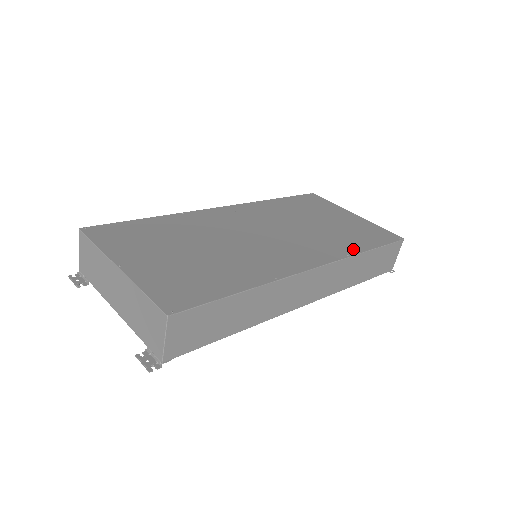
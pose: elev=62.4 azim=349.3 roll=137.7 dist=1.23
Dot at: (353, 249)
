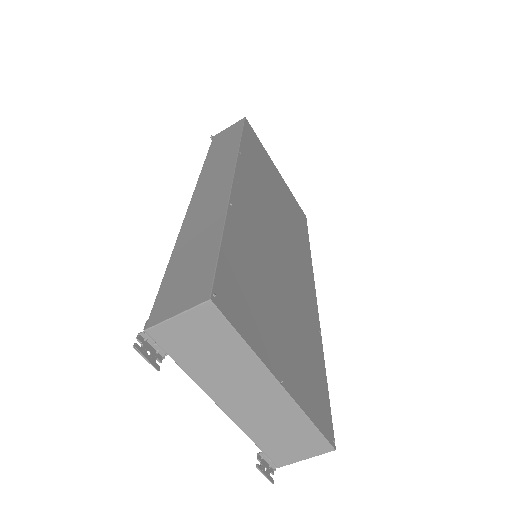
Dot at: (308, 250)
